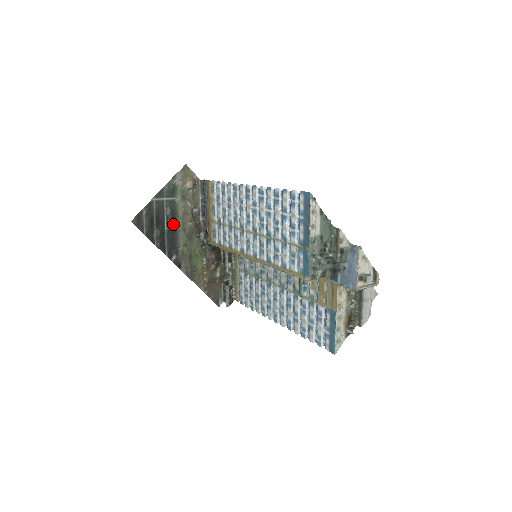
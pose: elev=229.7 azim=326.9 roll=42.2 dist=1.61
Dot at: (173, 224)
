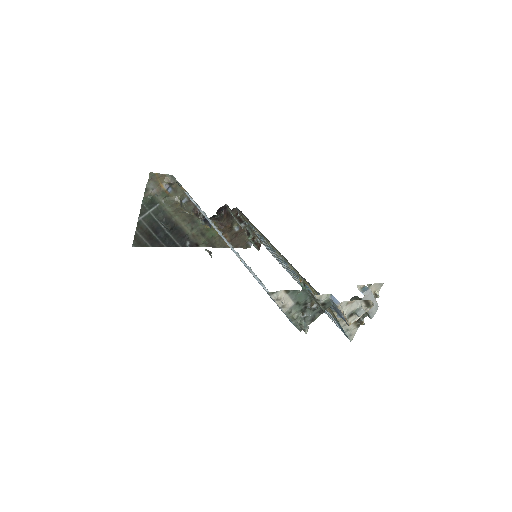
Dot at: (170, 225)
